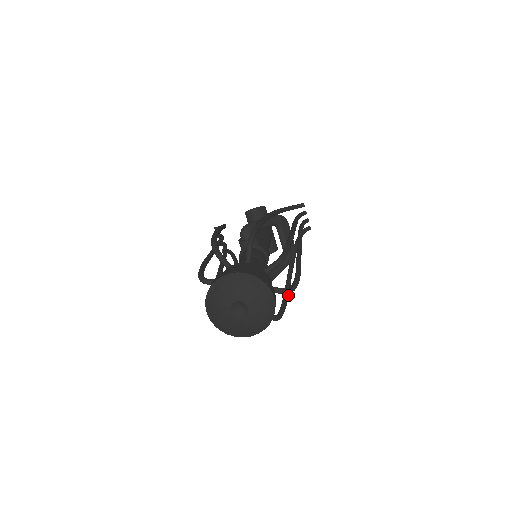
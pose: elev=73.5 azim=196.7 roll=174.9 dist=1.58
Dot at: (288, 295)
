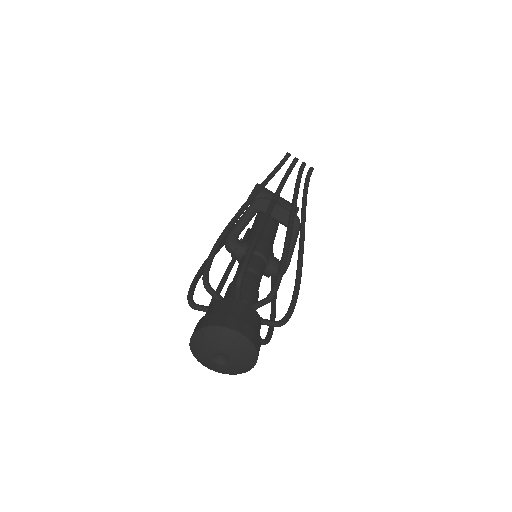
Dot at: (299, 278)
